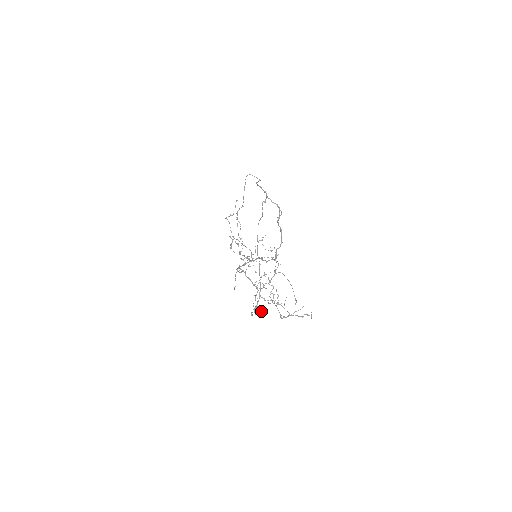
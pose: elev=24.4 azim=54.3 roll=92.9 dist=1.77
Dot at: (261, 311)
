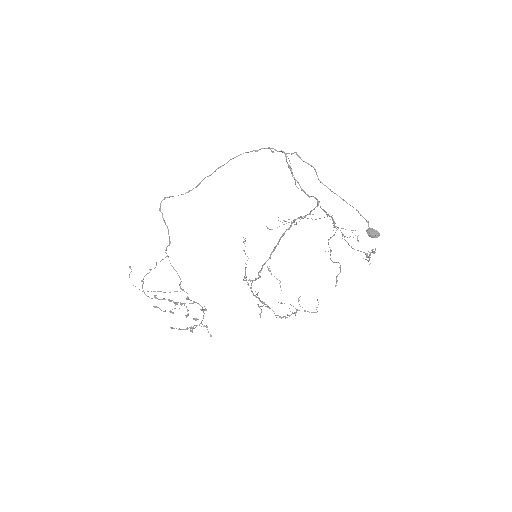
Dot at: (376, 230)
